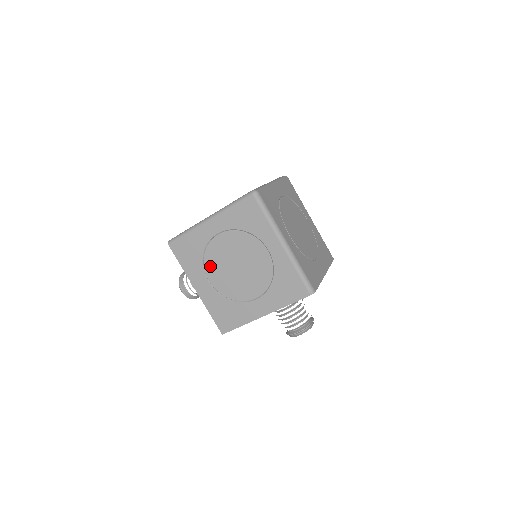
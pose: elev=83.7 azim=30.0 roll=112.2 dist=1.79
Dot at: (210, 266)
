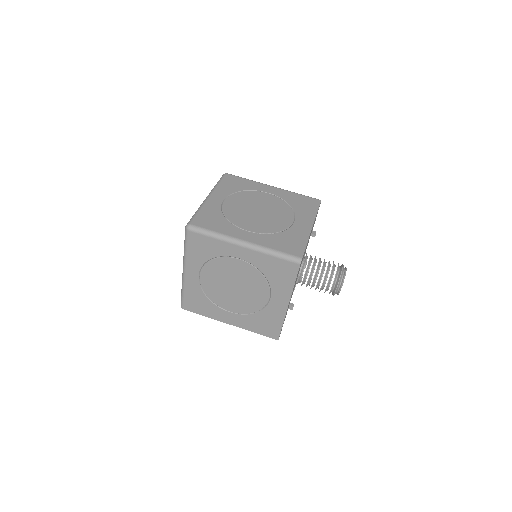
Dot at: (219, 301)
